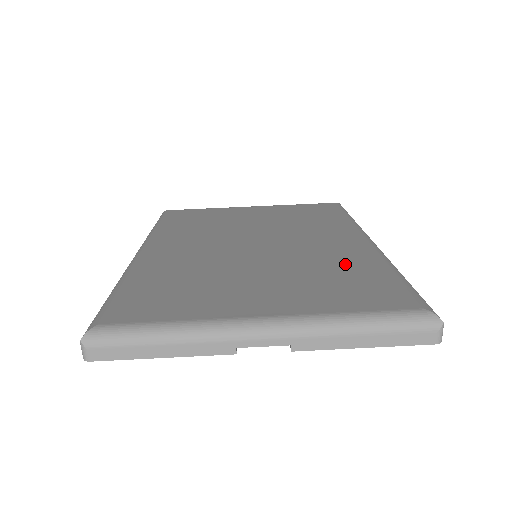
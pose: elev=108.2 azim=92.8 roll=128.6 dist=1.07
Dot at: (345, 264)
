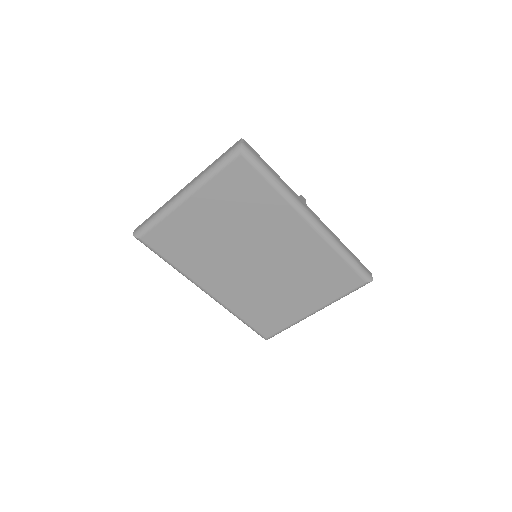
Dot at: (317, 262)
